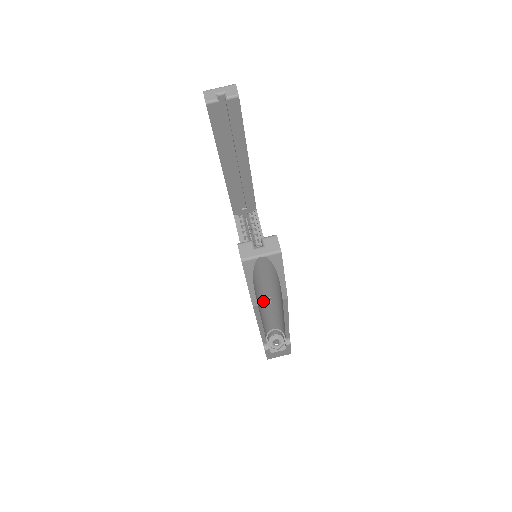
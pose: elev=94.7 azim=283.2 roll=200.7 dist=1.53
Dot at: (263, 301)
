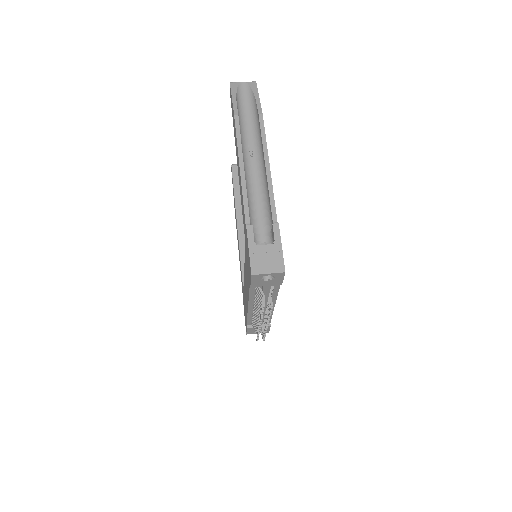
Dot at: (246, 148)
